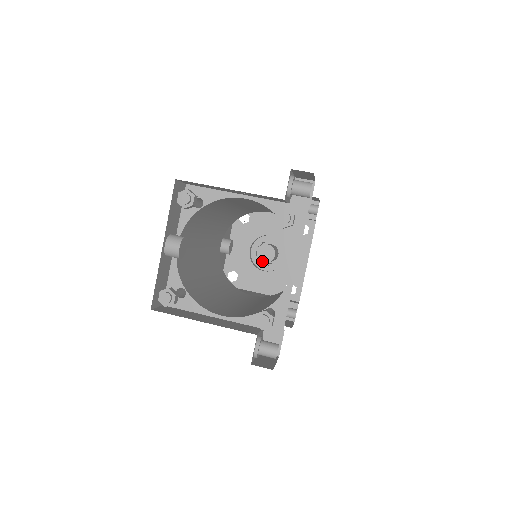
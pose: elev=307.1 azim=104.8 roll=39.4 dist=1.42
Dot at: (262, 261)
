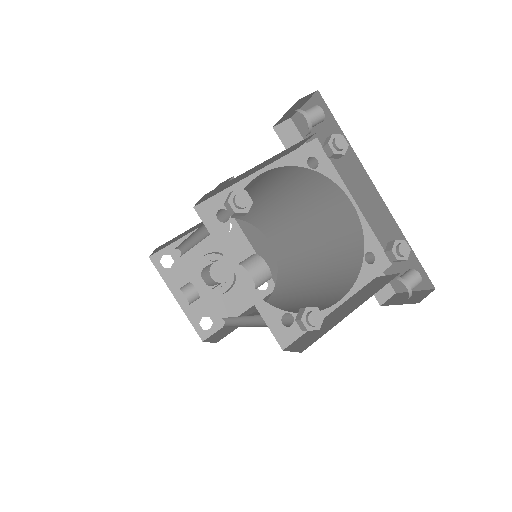
Dot at: (223, 281)
